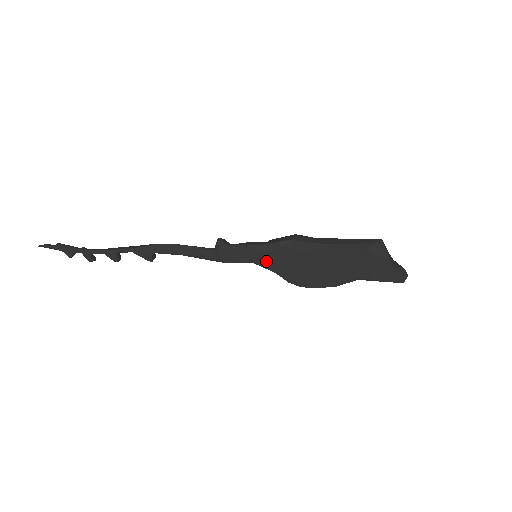
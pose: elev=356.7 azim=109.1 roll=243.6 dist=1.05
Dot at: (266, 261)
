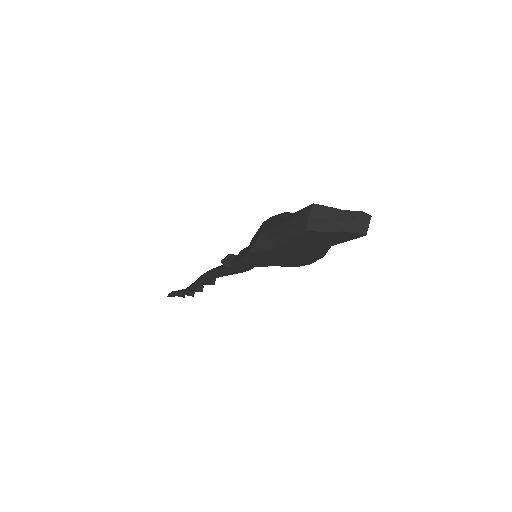
Dot at: (261, 263)
